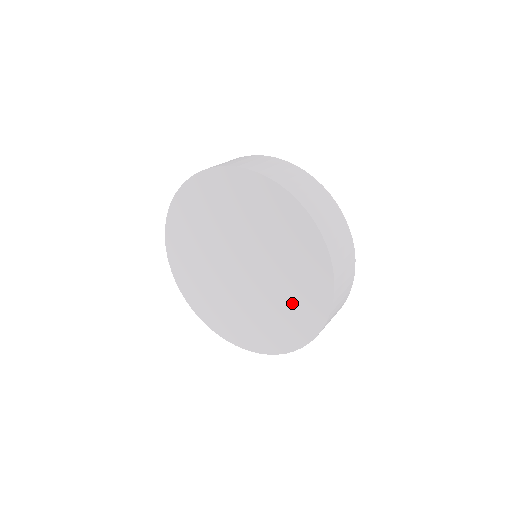
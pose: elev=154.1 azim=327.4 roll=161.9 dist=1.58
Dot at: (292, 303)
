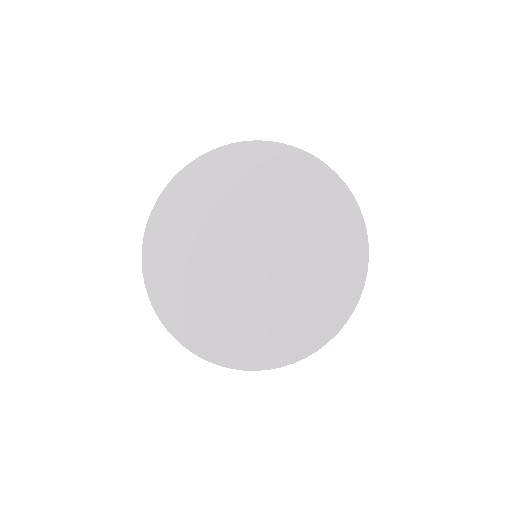
Dot at: (312, 292)
